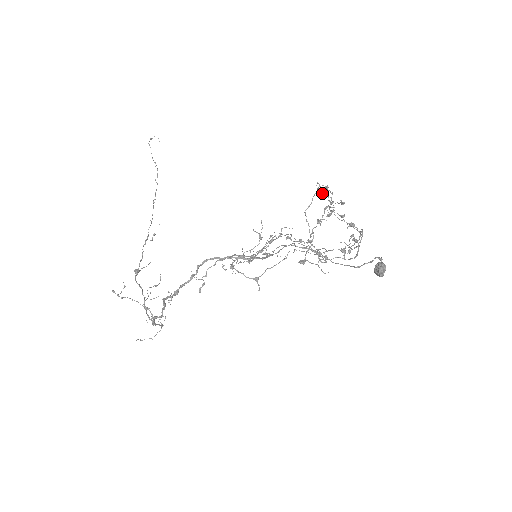
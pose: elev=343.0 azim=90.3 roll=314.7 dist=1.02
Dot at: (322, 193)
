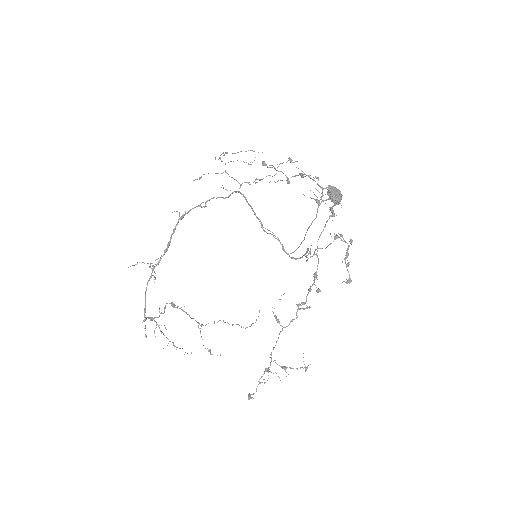
Dot at: (346, 264)
